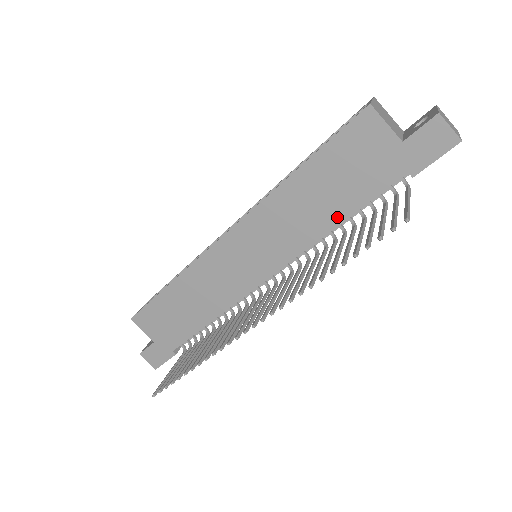
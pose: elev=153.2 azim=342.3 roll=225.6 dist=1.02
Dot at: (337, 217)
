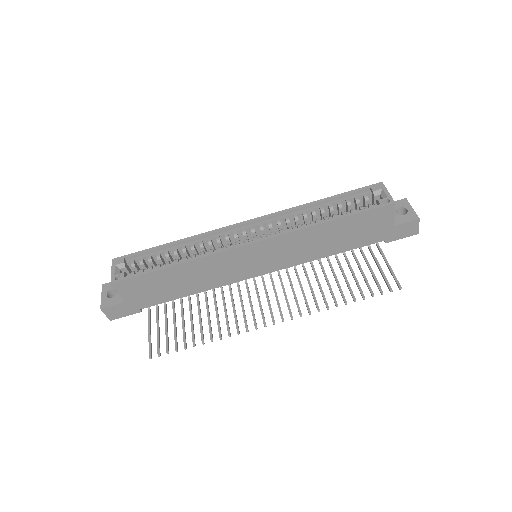
Dot at: (333, 252)
